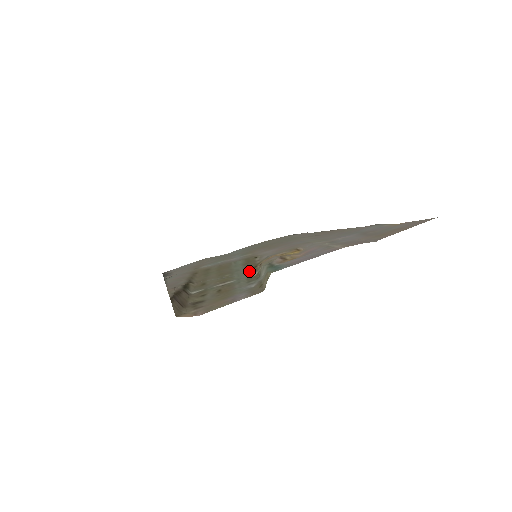
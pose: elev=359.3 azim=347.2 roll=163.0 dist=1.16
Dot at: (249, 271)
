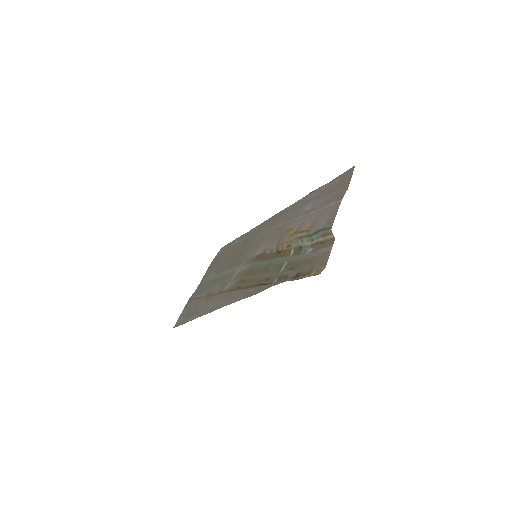
Dot at: (283, 255)
